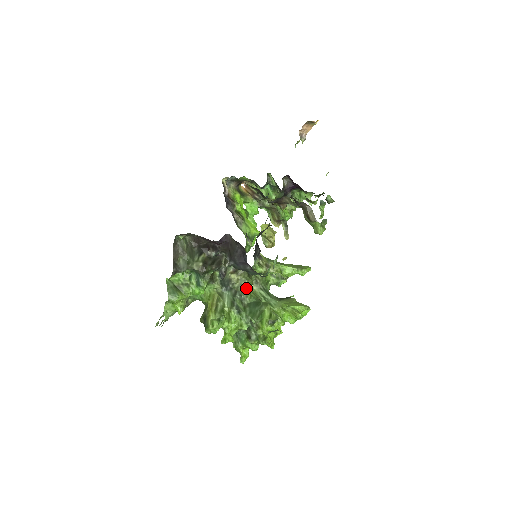
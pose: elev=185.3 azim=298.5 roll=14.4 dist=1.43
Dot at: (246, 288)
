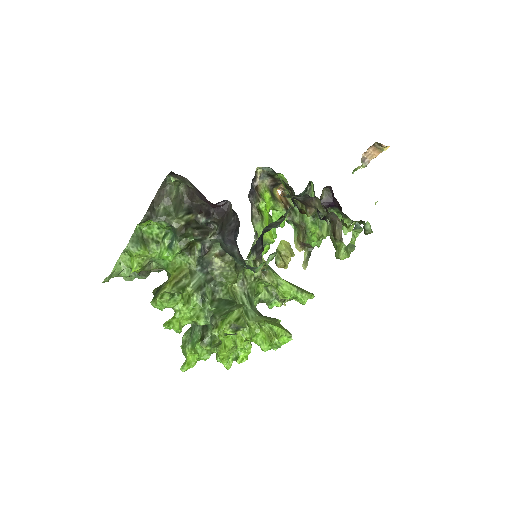
Dot at: (226, 281)
